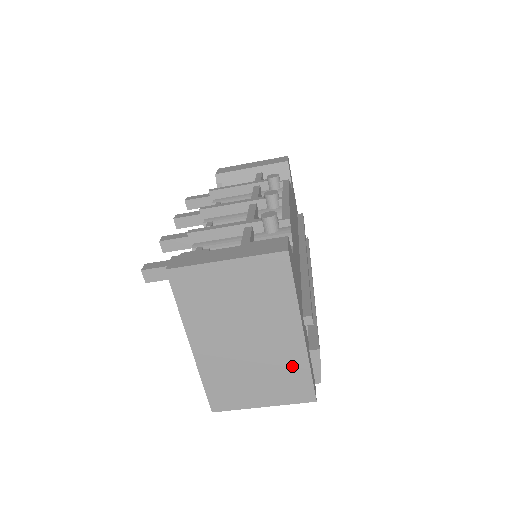
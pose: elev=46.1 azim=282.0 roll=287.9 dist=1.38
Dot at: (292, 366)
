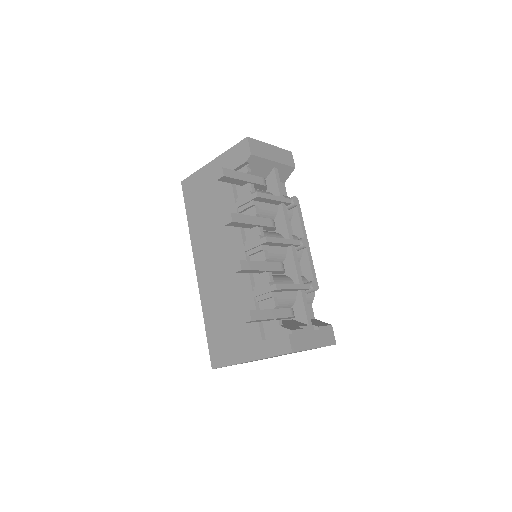
Dot at: occluded
